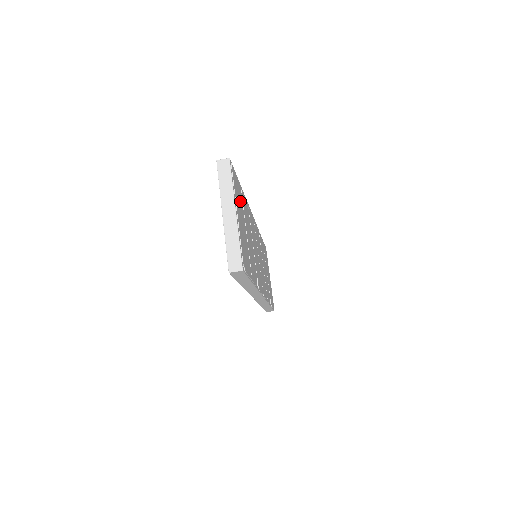
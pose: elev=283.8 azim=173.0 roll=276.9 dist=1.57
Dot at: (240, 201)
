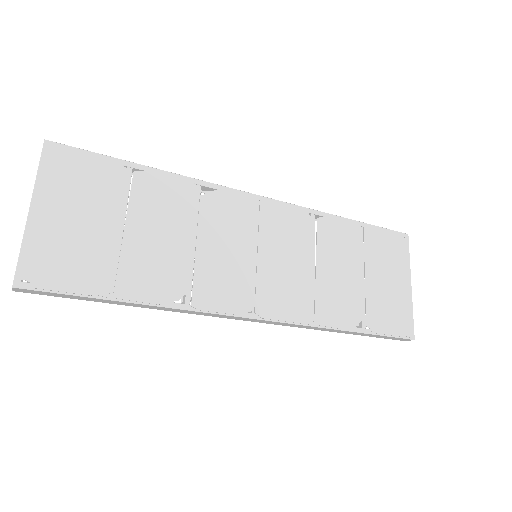
Dot at: (98, 189)
